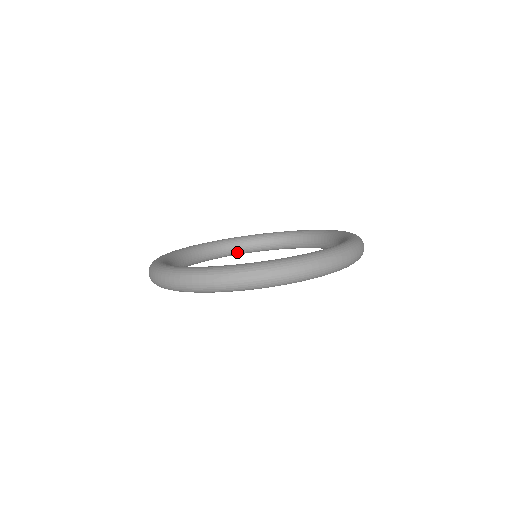
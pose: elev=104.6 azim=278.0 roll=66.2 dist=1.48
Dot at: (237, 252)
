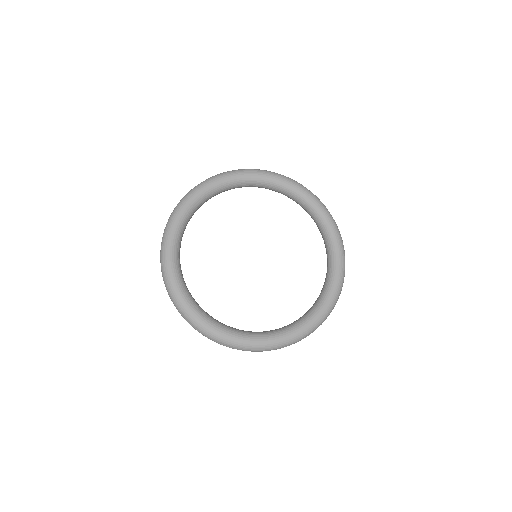
Dot at: occluded
